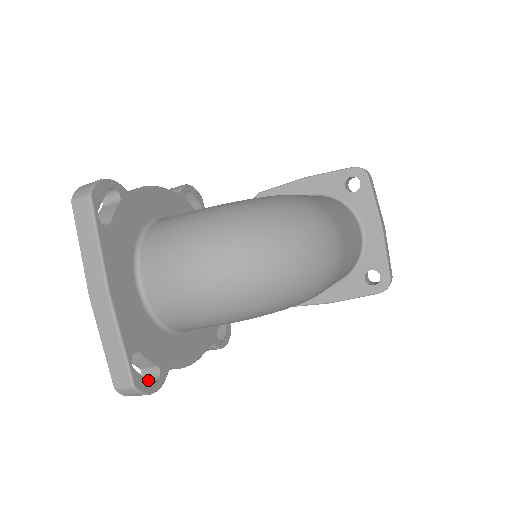
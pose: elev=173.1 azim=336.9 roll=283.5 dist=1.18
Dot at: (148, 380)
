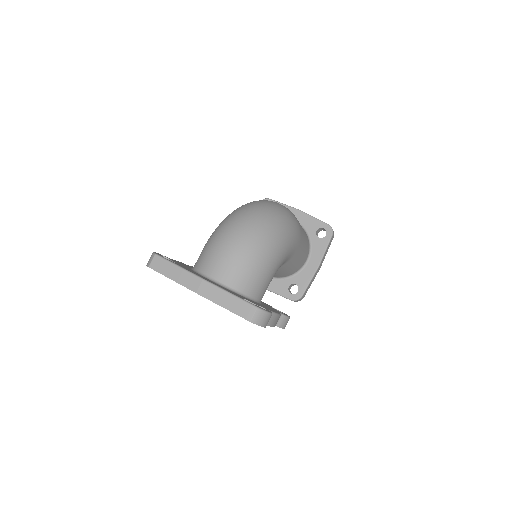
Dot at: (262, 308)
